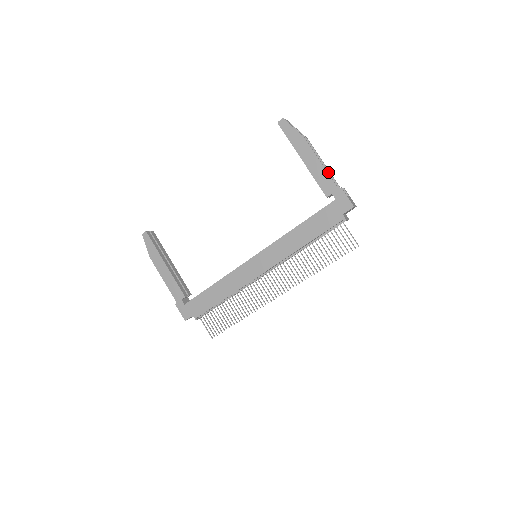
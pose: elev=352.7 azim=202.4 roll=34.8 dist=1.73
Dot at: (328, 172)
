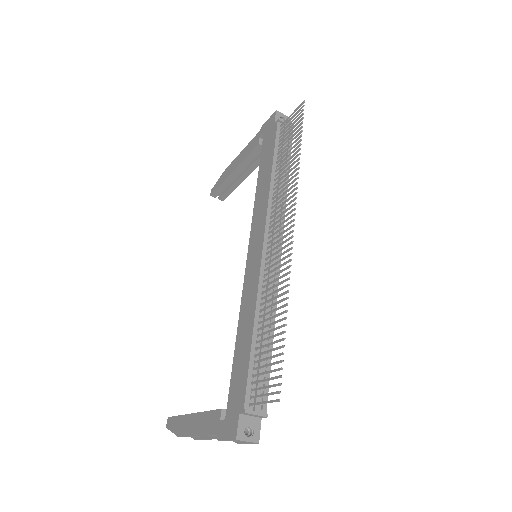
Dot at: occluded
